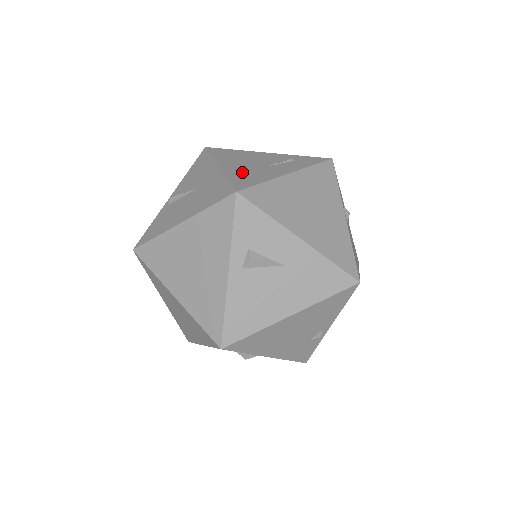
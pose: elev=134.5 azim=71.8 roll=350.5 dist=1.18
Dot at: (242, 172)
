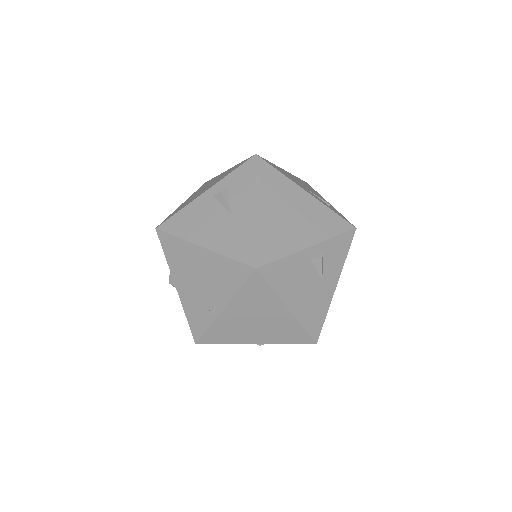
Dot at: (286, 173)
